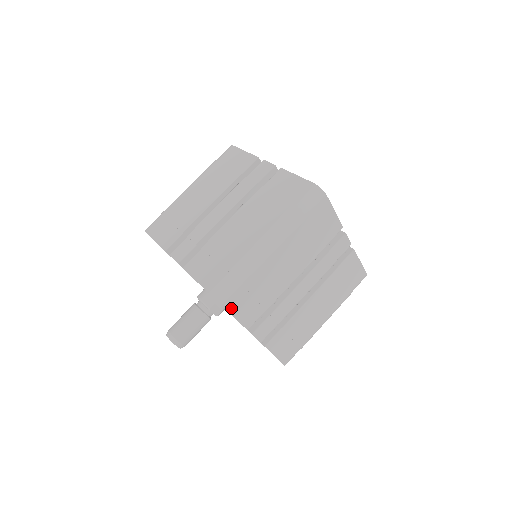
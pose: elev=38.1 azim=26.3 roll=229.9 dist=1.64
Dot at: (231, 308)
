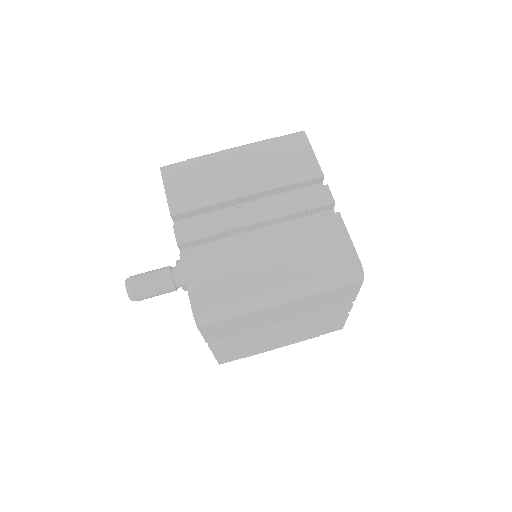
Dot at: (205, 330)
